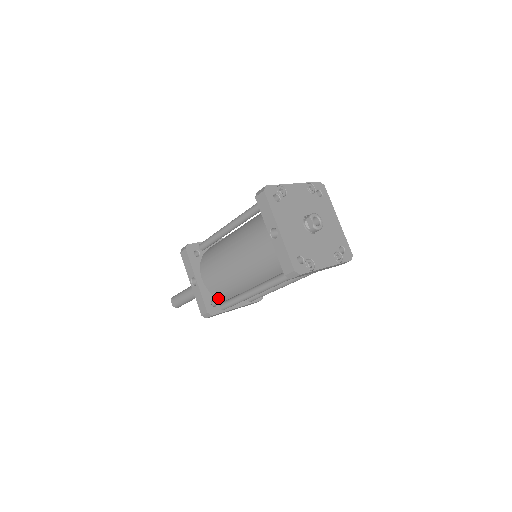
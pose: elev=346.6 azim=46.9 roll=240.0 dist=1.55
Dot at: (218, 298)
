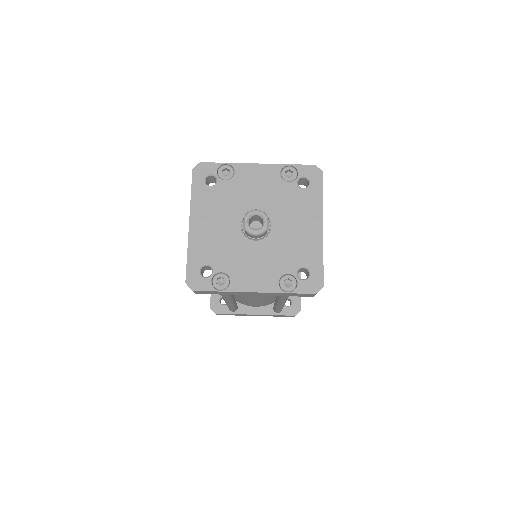
Dot at: occluded
